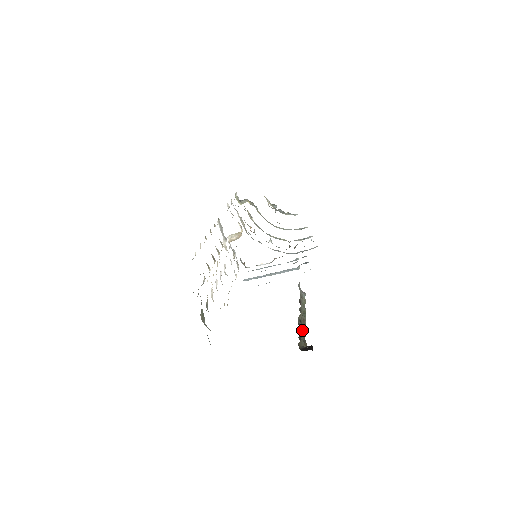
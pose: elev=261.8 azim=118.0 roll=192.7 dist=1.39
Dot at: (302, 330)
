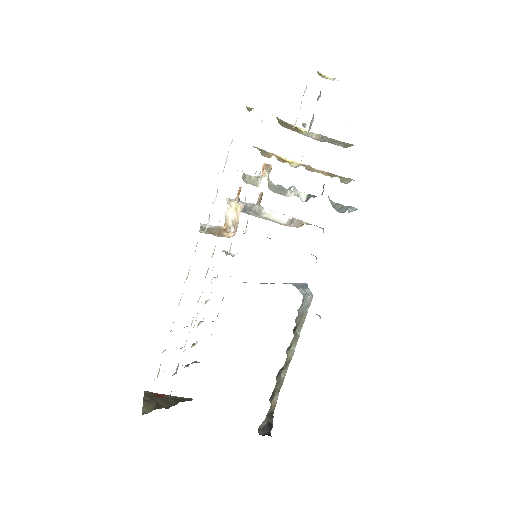
Dot at: (279, 384)
